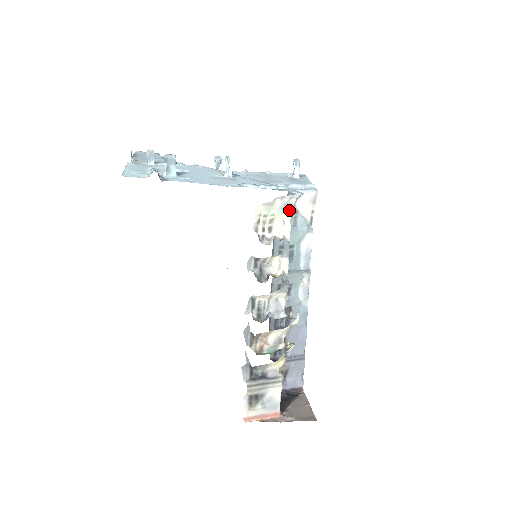
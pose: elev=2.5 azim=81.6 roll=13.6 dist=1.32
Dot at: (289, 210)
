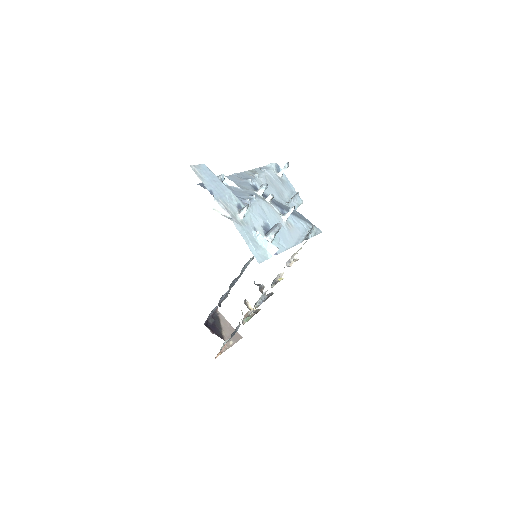
Dot at: occluded
